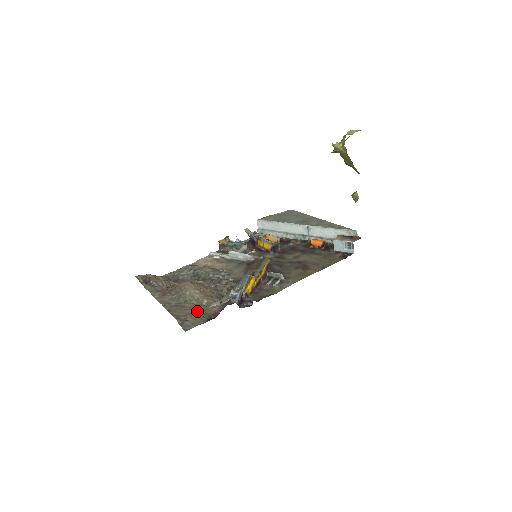
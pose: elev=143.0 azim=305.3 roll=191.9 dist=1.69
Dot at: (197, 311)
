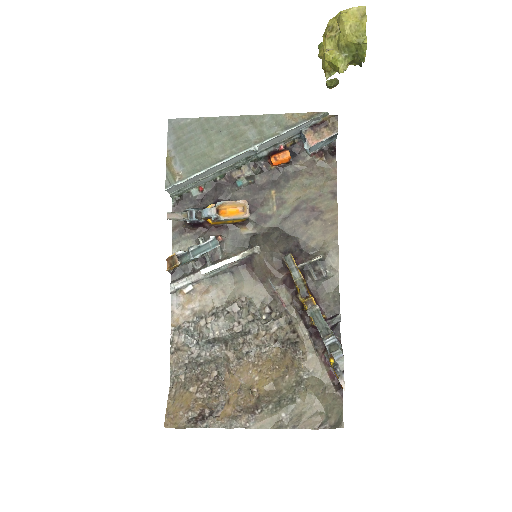
Dot at: (321, 397)
